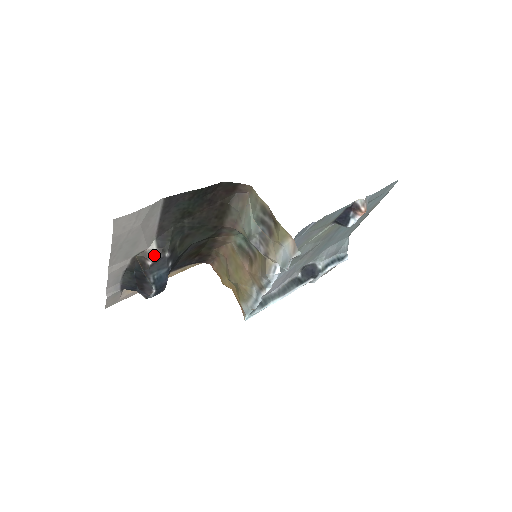
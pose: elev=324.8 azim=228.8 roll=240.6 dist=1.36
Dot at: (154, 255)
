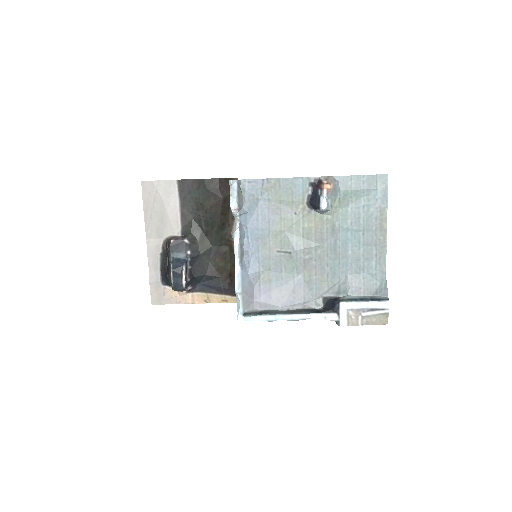
Dot at: (177, 238)
